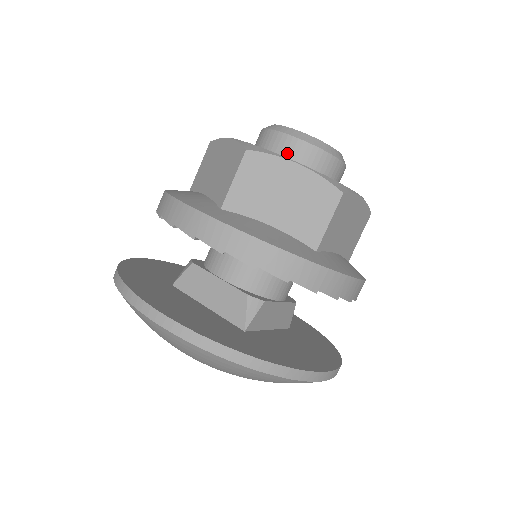
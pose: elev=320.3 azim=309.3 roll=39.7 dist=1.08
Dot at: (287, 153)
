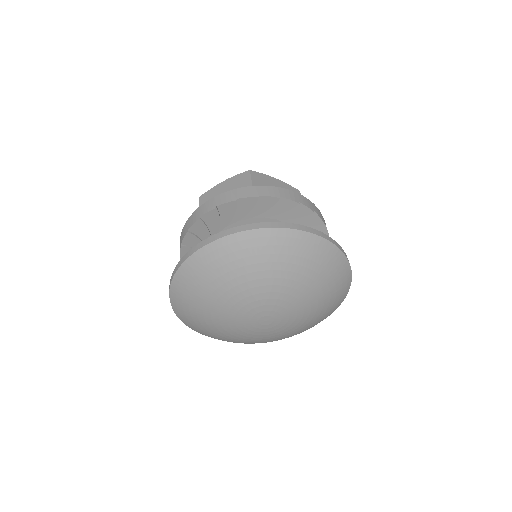
Dot at: occluded
